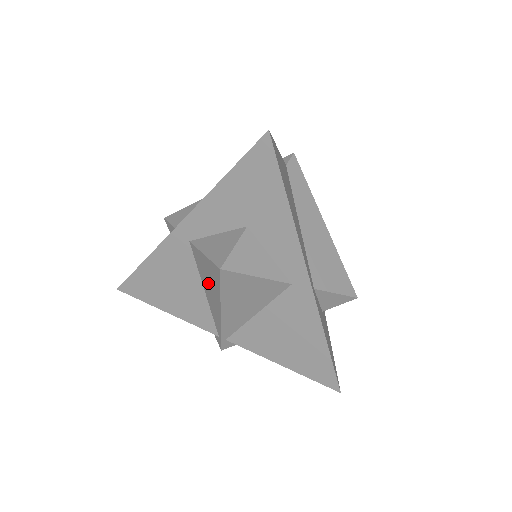
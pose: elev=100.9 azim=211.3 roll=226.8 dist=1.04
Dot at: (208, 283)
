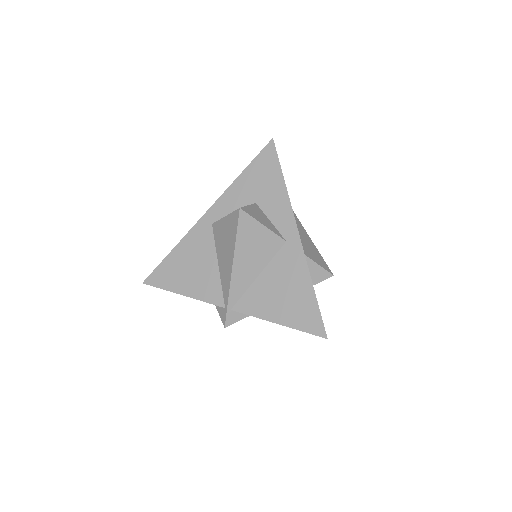
Dot at: (224, 246)
